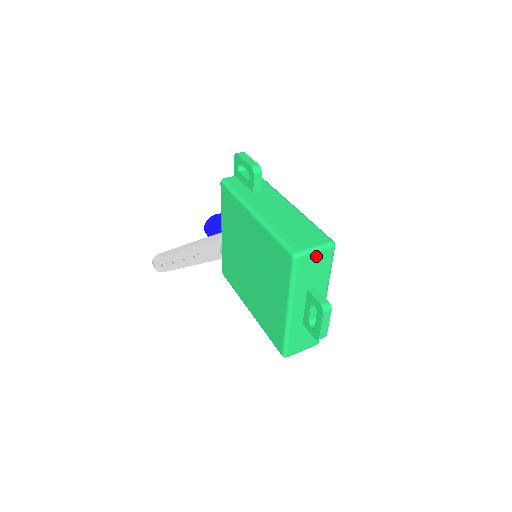
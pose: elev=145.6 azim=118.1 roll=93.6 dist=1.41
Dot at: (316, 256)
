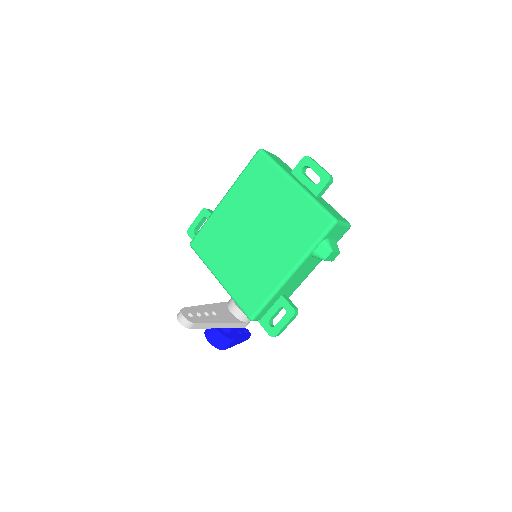
Dot at: occluded
